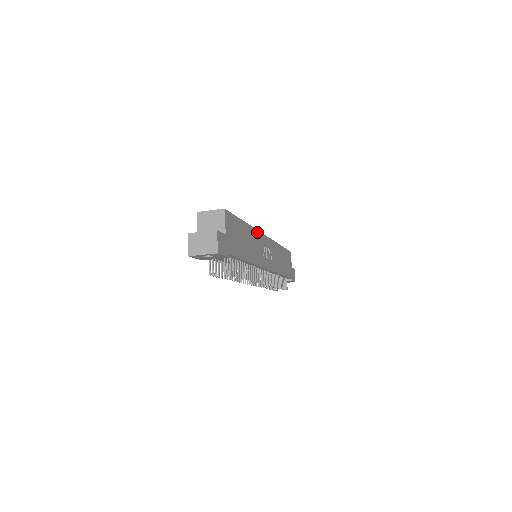
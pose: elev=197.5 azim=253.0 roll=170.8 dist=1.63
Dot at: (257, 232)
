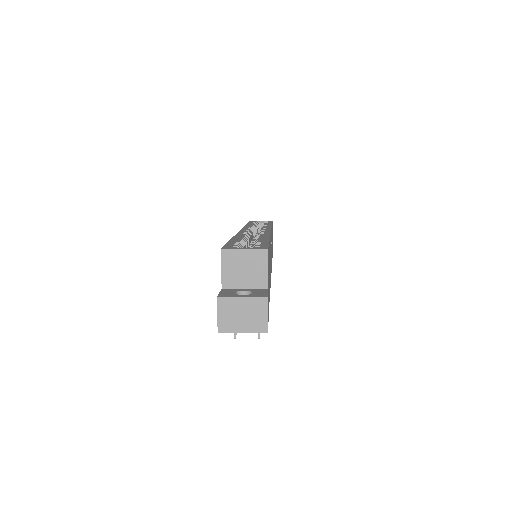
Dot at: occluded
